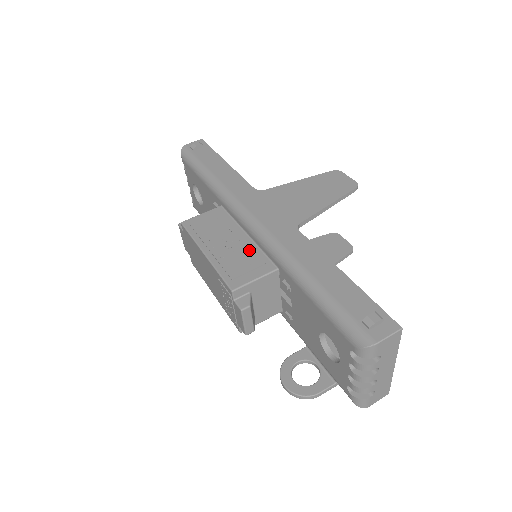
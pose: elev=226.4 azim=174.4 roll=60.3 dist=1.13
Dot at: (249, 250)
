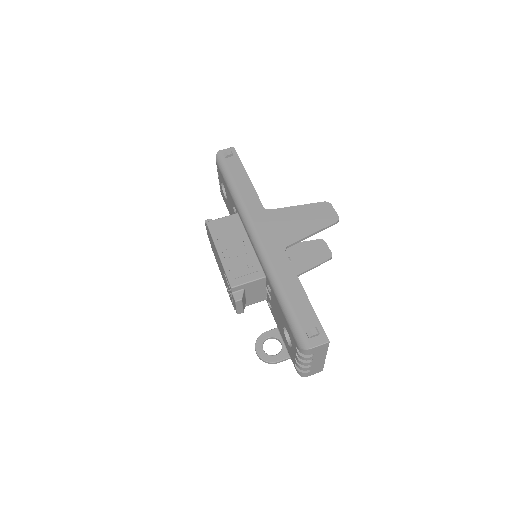
Dot at: (249, 257)
